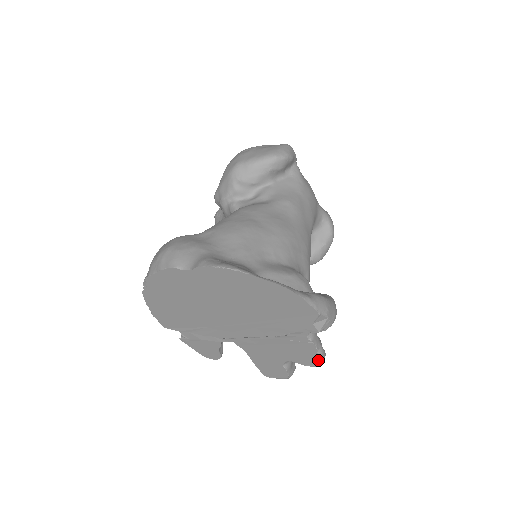
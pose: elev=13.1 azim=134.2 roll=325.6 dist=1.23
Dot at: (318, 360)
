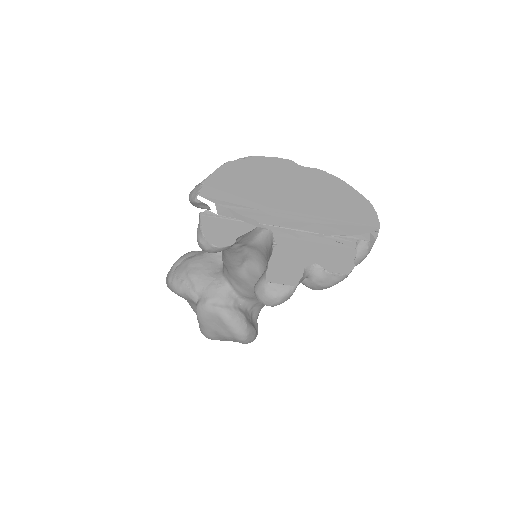
Dot at: (349, 268)
